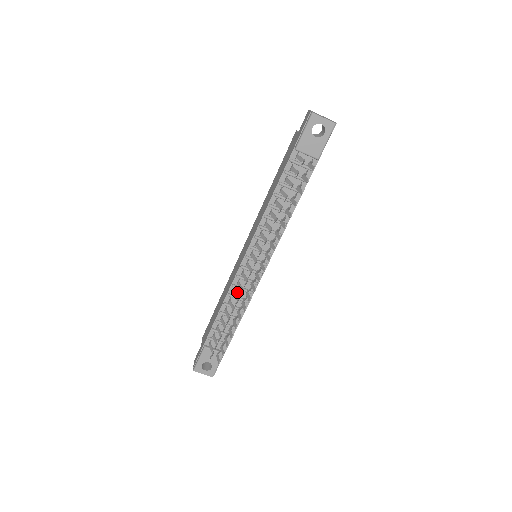
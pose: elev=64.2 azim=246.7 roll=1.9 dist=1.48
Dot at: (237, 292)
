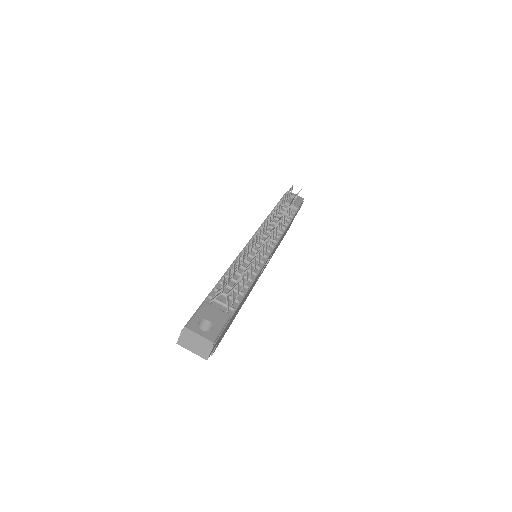
Dot at: (243, 265)
